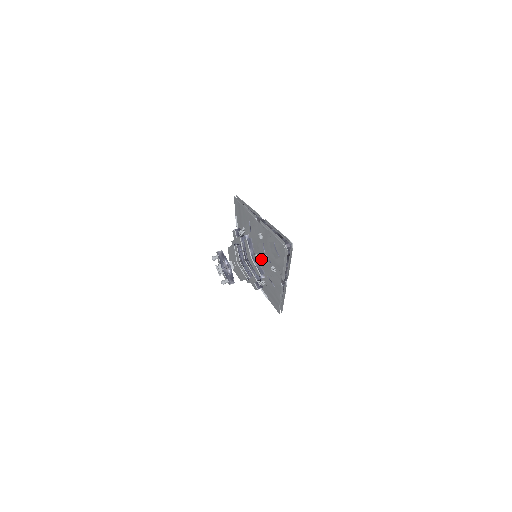
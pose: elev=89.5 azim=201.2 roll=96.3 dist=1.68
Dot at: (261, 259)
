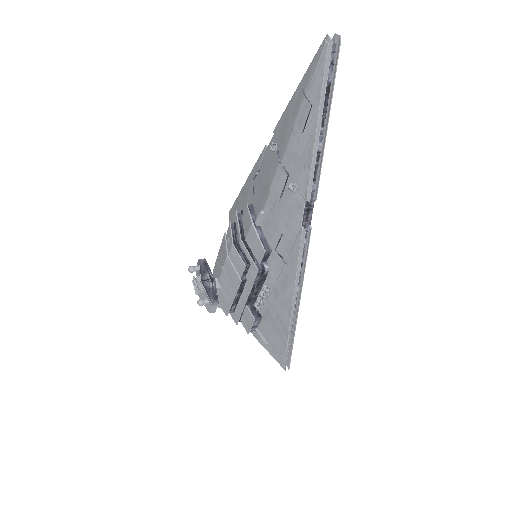
Dot at: (269, 207)
